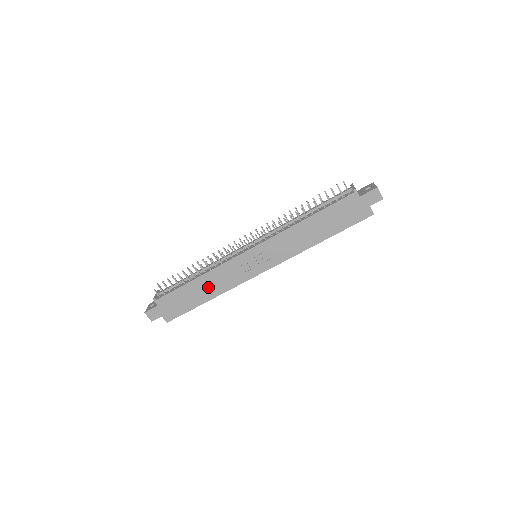
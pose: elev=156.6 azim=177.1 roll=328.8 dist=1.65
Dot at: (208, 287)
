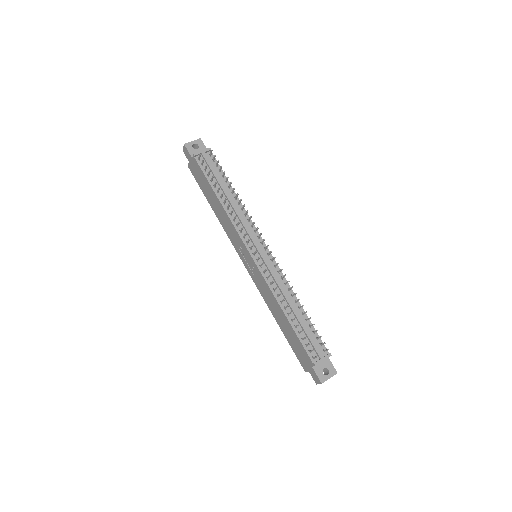
Dot at: (219, 211)
